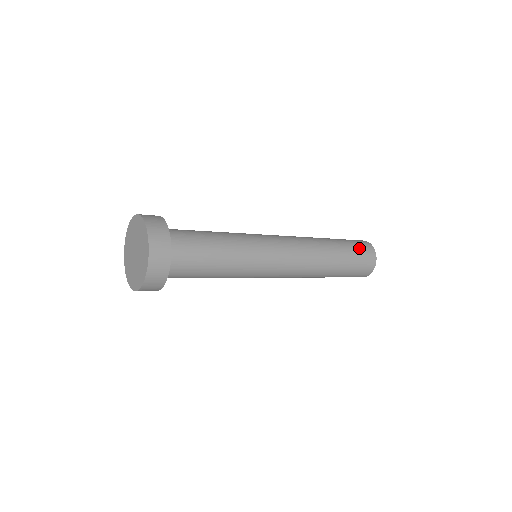
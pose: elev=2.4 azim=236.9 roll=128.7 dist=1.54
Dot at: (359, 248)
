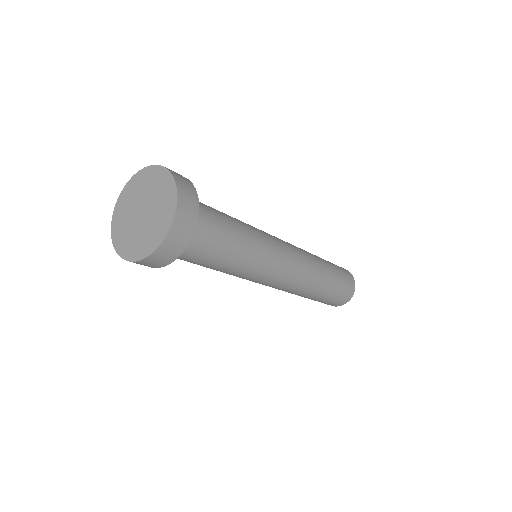
Dot at: occluded
